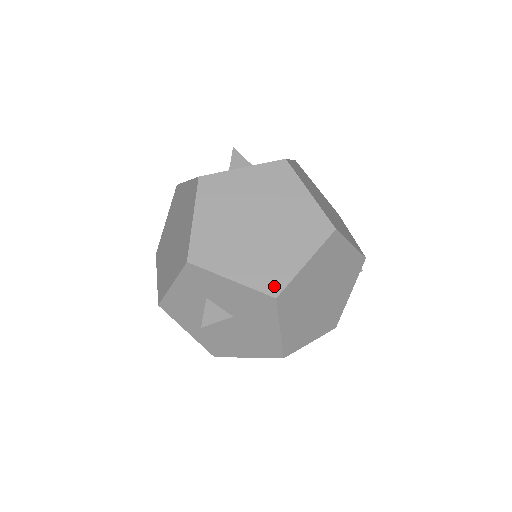
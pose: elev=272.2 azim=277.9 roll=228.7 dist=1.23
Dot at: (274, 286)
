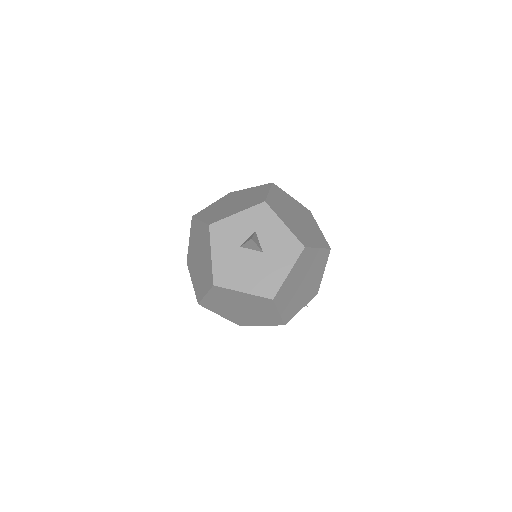
Dot at: (304, 242)
